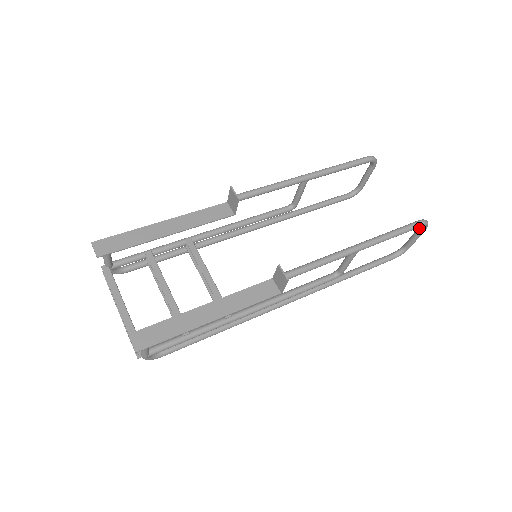
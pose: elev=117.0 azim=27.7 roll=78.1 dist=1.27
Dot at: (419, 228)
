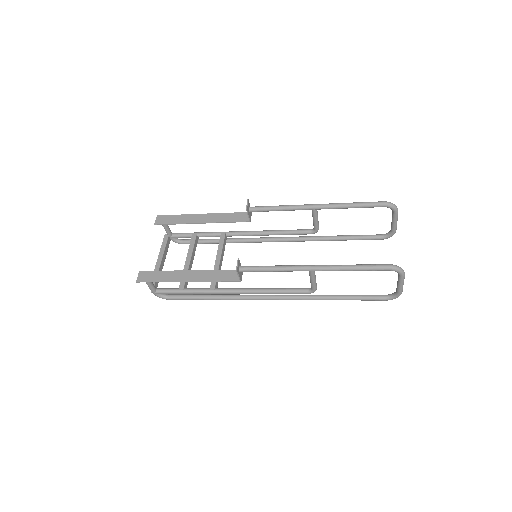
Dot at: (398, 274)
